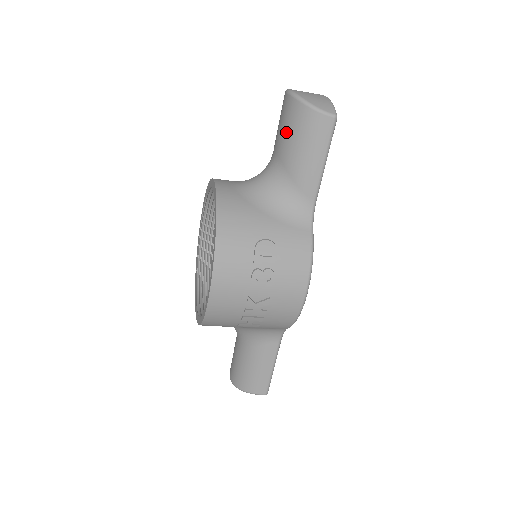
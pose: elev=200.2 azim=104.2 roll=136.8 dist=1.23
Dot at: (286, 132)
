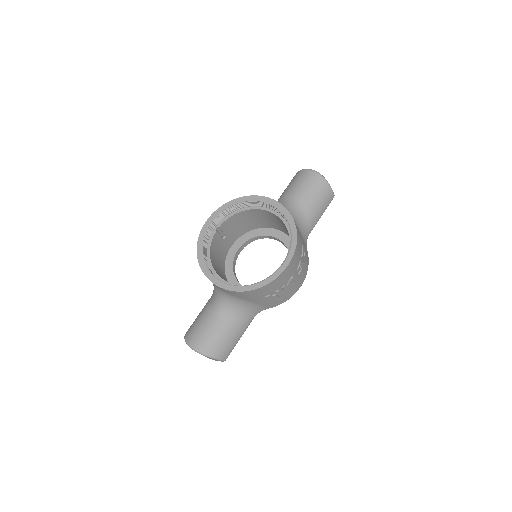
Dot at: (311, 191)
